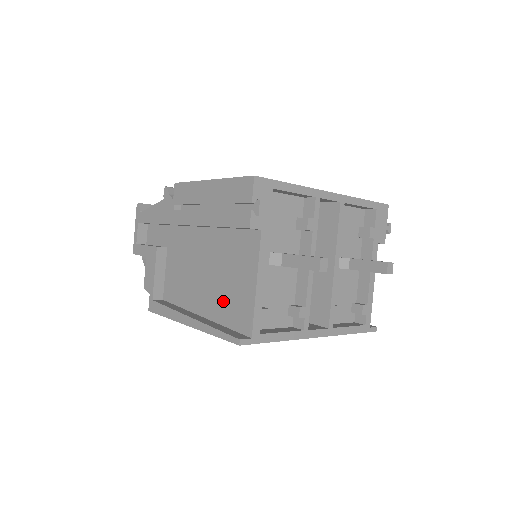
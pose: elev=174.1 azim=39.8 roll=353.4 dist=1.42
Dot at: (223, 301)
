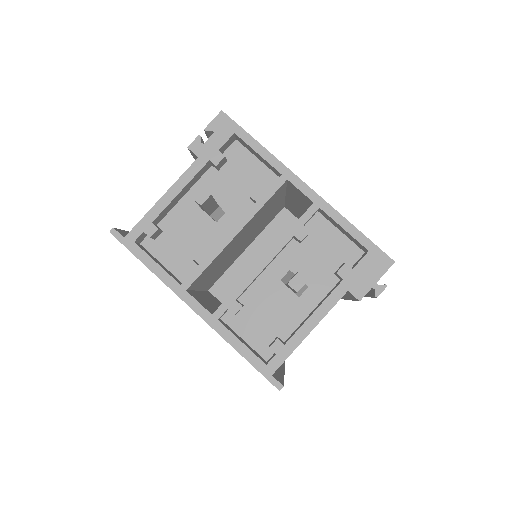
Dot at: occluded
